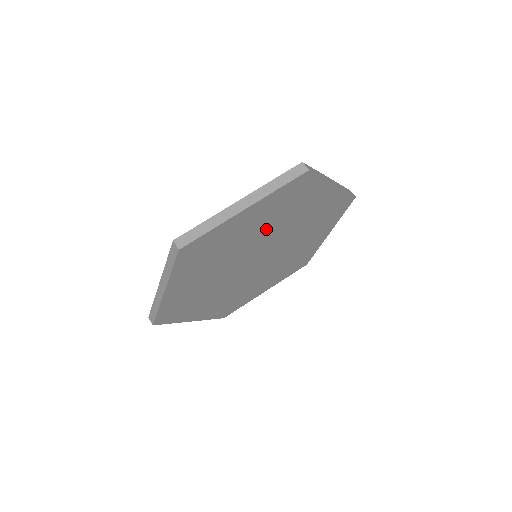
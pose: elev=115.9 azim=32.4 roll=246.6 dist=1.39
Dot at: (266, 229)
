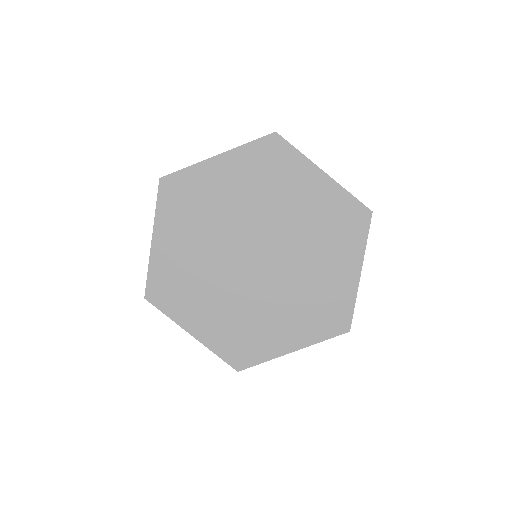
Dot at: (300, 225)
